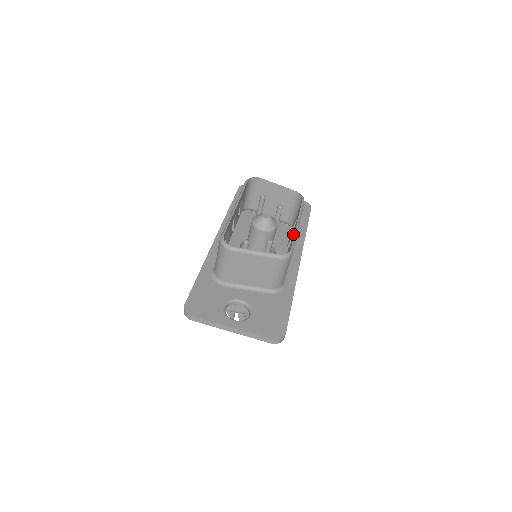
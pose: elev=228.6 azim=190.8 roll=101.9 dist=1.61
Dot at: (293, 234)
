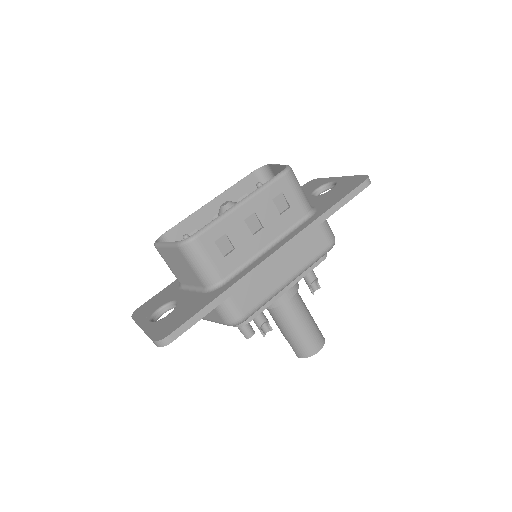
Dot at: (239, 217)
